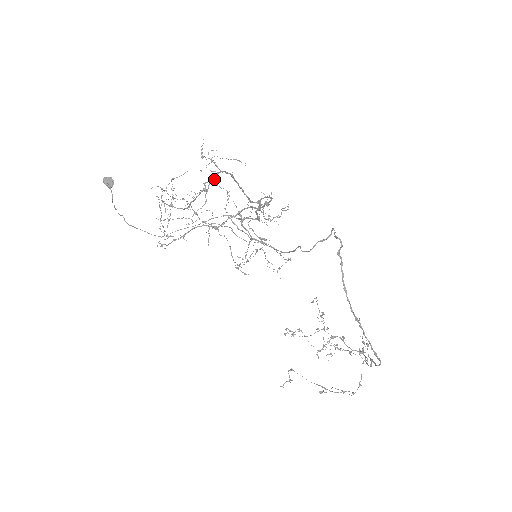
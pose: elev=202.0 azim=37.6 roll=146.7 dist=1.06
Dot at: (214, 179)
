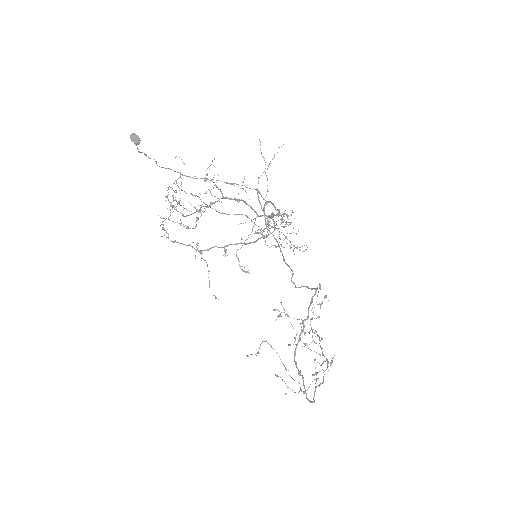
Dot at: occluded
